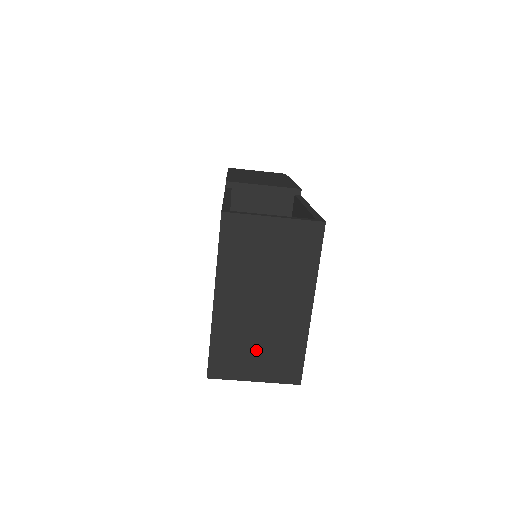
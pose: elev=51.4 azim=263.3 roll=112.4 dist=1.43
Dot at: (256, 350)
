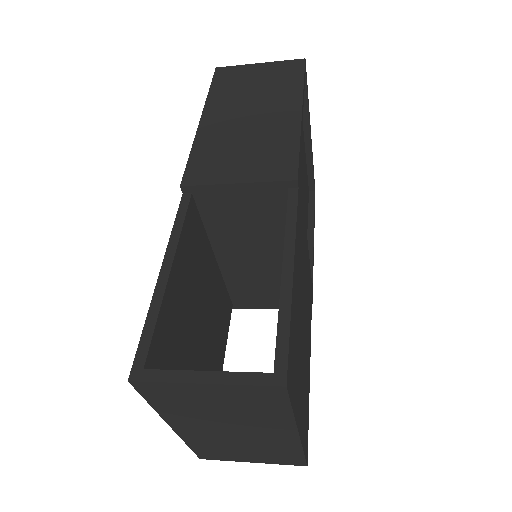
Dot at: (243, 451)
